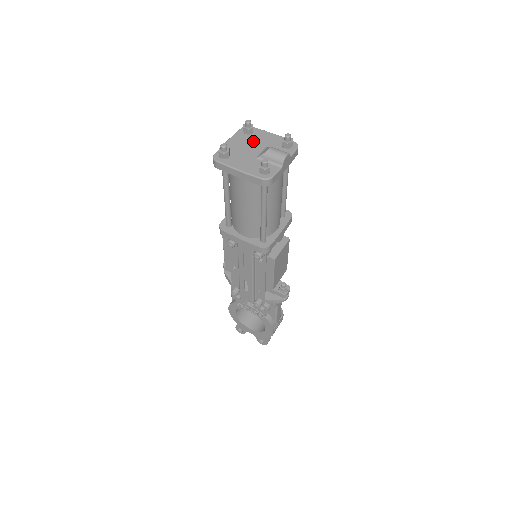
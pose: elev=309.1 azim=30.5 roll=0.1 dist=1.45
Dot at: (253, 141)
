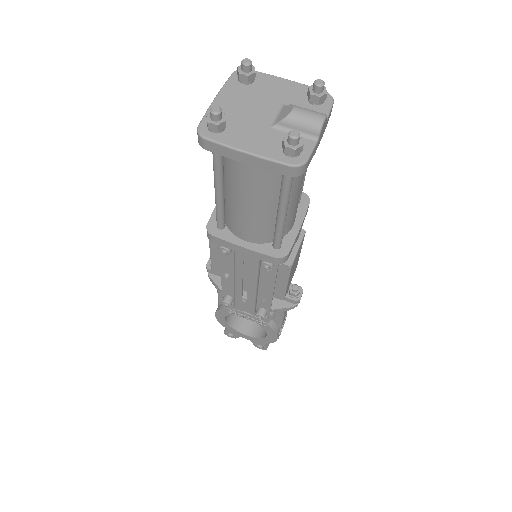
Dot at: (258, 96)
